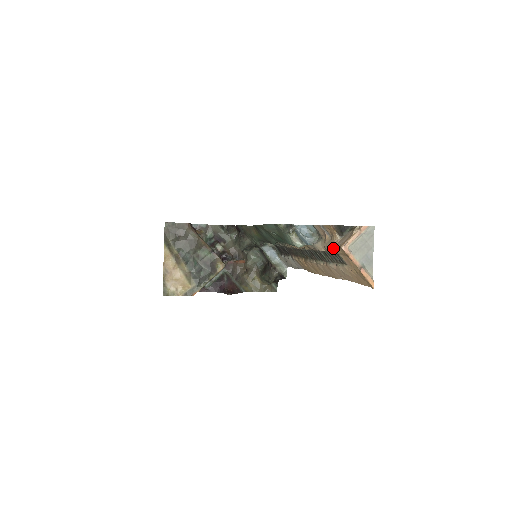
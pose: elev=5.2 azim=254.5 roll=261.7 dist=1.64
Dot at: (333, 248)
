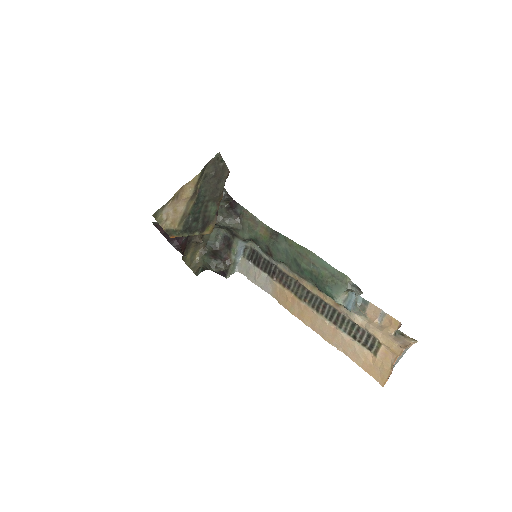
Dot at: (385, 338)
